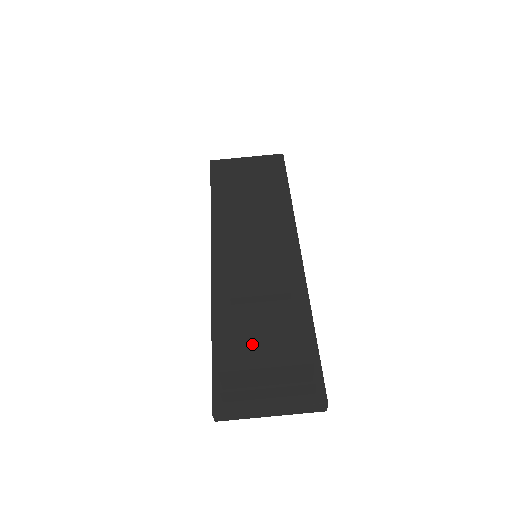
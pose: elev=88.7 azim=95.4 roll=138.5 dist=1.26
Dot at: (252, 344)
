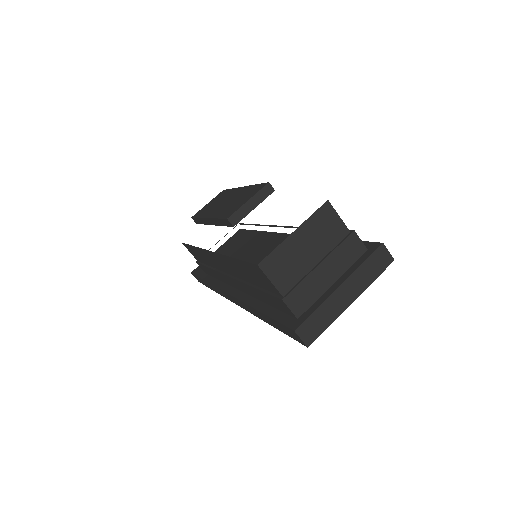
Dot at: occluded
